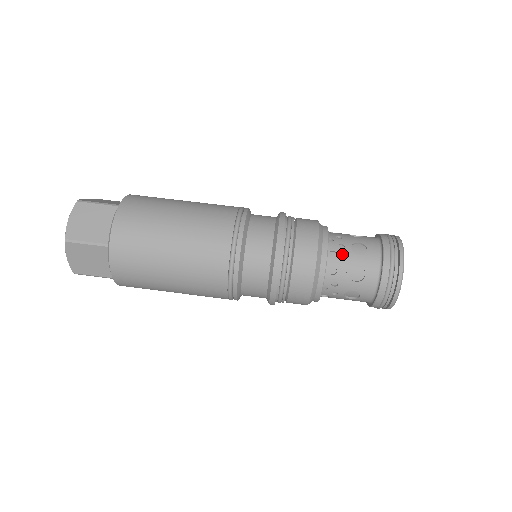
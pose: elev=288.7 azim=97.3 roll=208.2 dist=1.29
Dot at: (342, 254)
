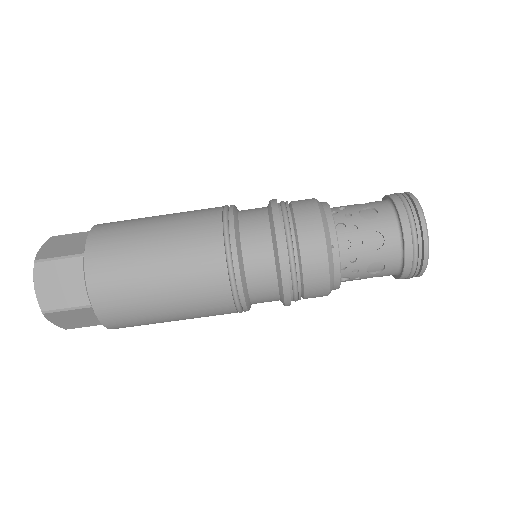
Dot at: (356, 277)
